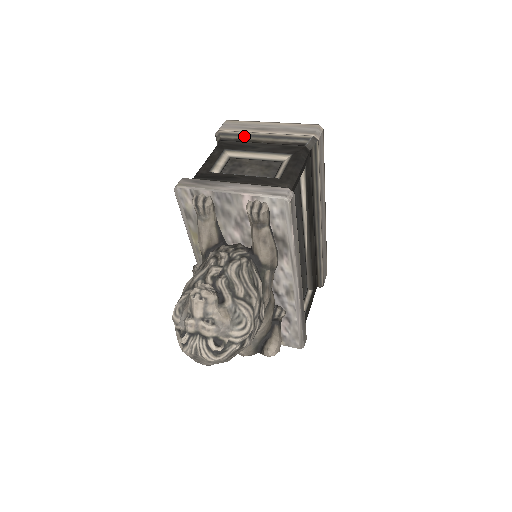
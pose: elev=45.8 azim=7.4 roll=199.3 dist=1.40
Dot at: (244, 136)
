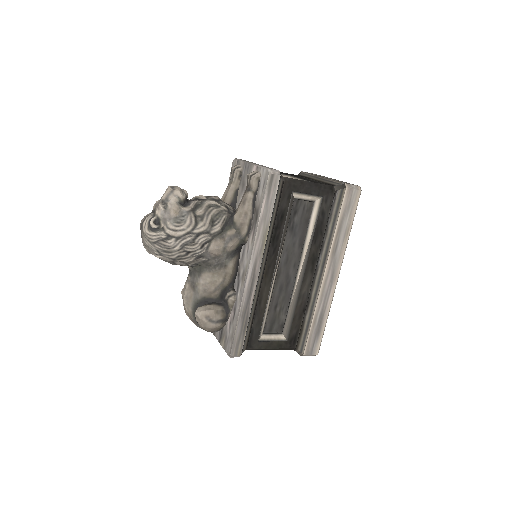
Dot at: (310, 176)
